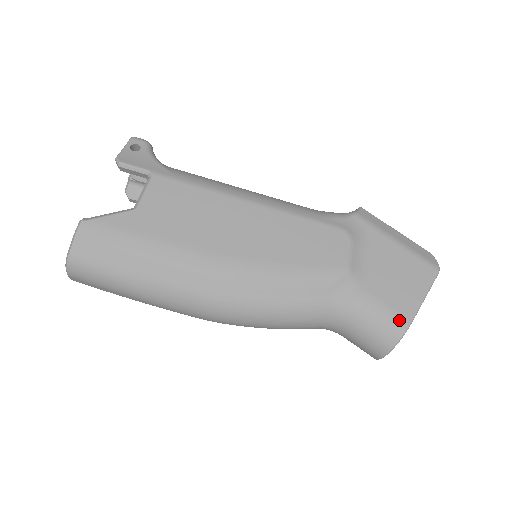
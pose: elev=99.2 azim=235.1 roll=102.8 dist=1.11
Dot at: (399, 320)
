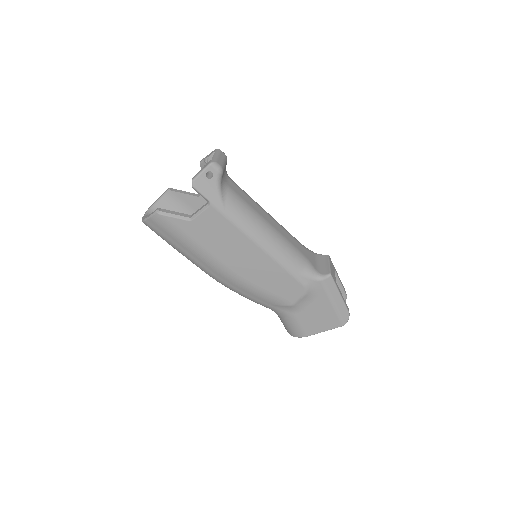
Dot at: (302, 333)
